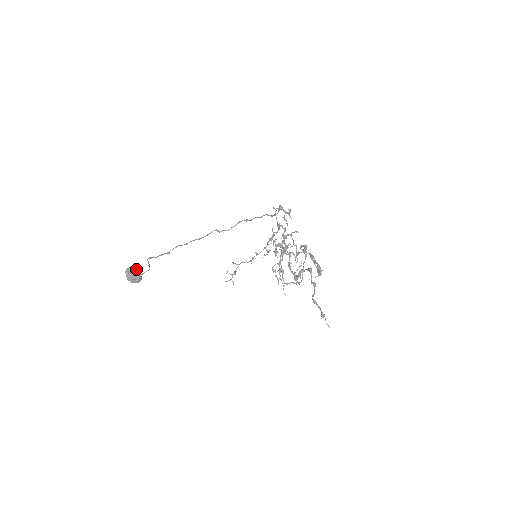
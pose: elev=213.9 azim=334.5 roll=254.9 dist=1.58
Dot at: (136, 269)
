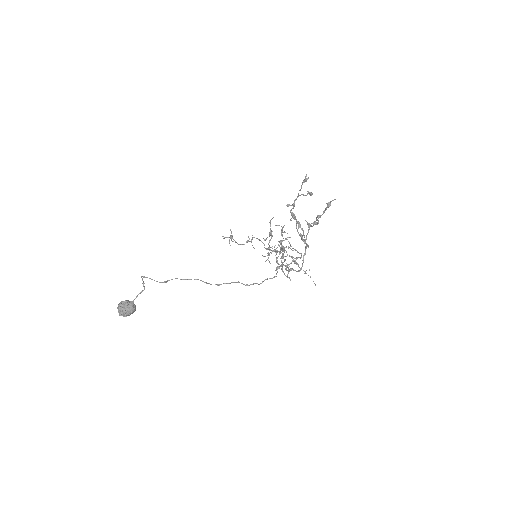
Dot at: occluded
